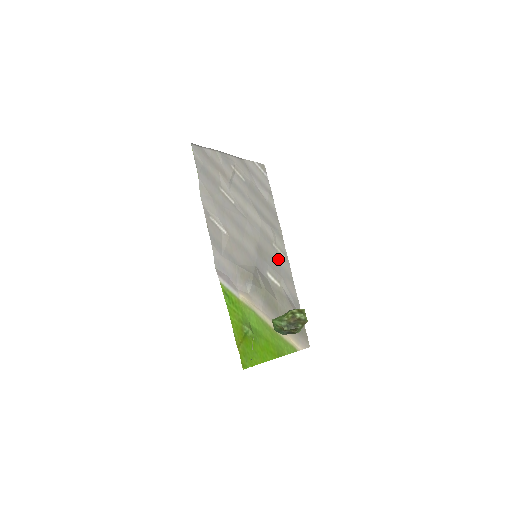
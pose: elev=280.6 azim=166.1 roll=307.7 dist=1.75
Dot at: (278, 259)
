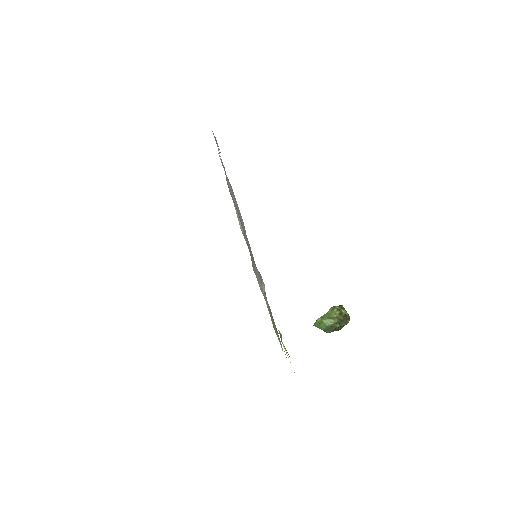
Dot at: occluded
